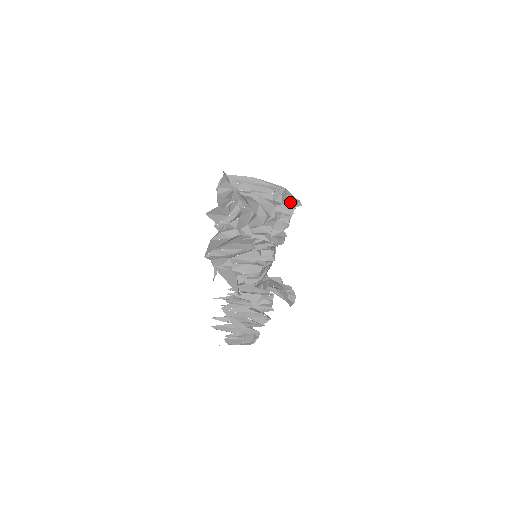
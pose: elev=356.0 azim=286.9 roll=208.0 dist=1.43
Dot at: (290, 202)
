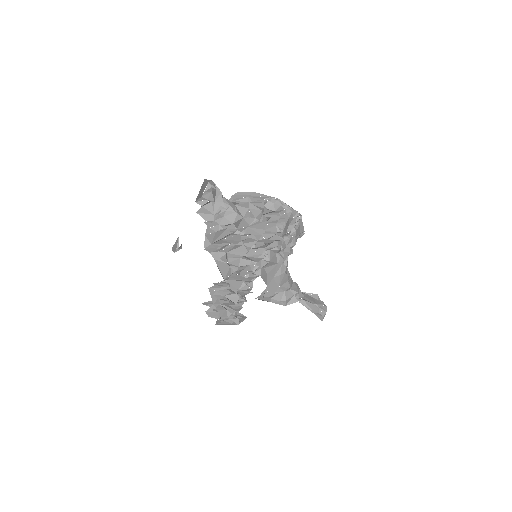
Dot at: (287, 212)
